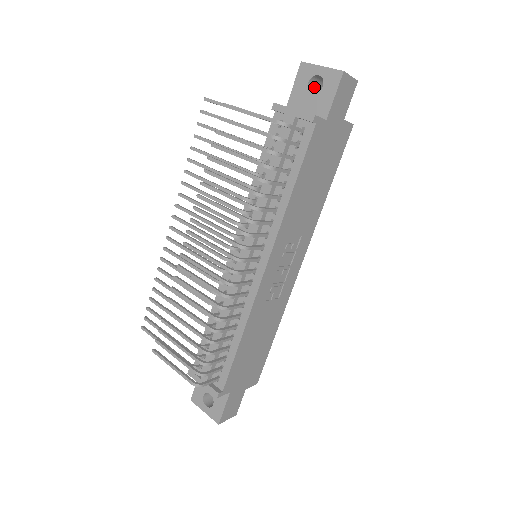
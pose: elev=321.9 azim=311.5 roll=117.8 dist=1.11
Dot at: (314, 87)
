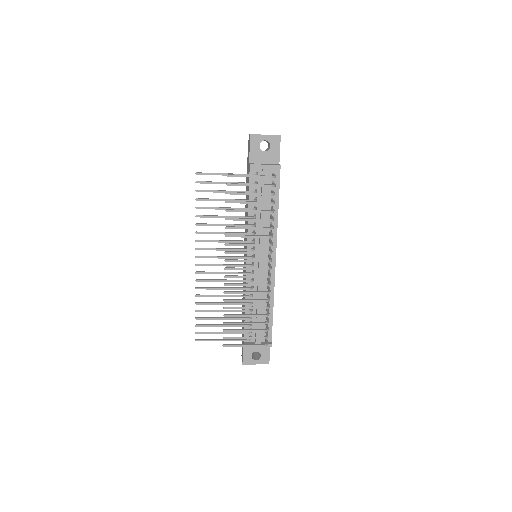
Dot at: occluded
